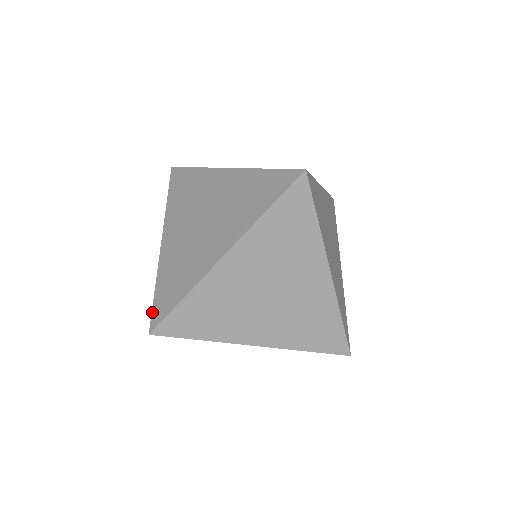
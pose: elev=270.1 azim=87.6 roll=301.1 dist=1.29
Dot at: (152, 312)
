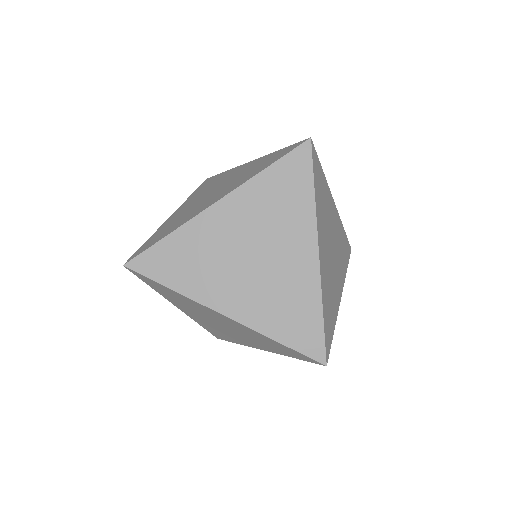
Dot at: (135, 252)
